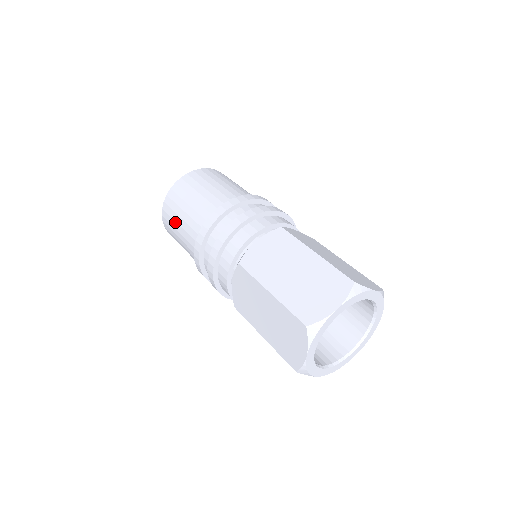
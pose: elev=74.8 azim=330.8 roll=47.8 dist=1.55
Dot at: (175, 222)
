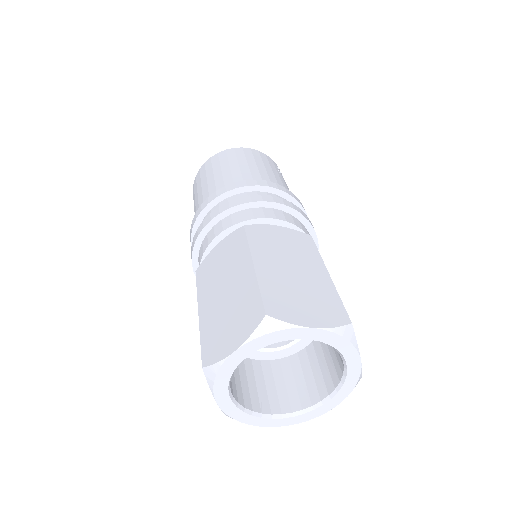
Dot at: occluded
